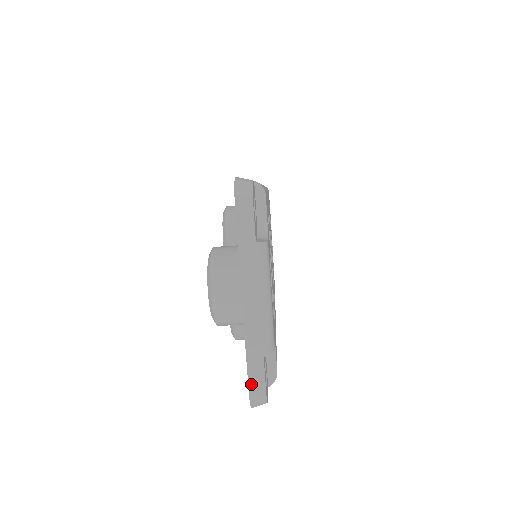
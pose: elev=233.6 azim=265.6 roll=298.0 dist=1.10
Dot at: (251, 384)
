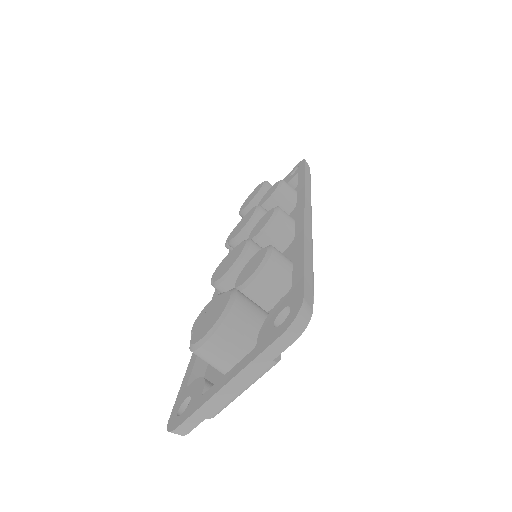
Dot at: (182, 426)
